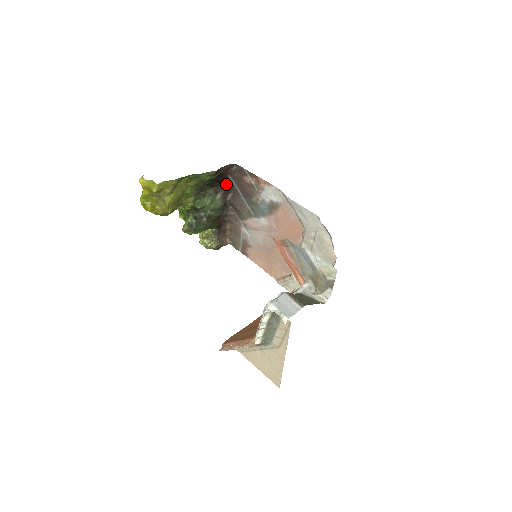
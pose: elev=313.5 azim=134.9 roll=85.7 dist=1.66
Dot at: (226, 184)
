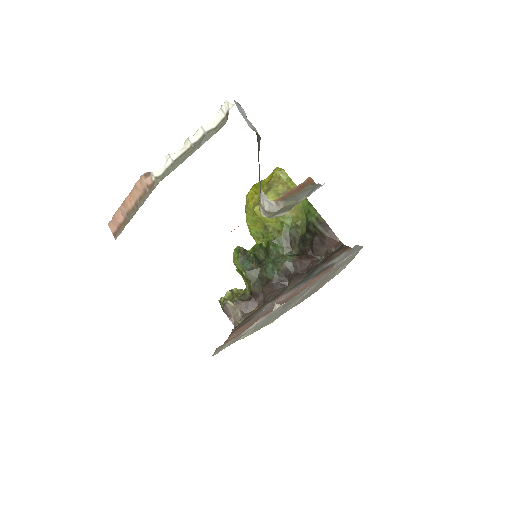
Dot at: (312, 260)
